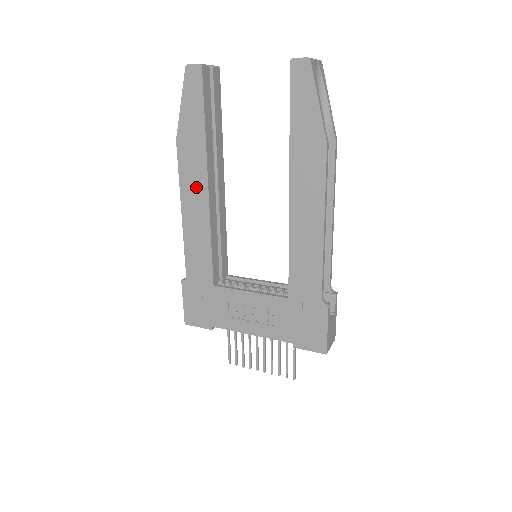
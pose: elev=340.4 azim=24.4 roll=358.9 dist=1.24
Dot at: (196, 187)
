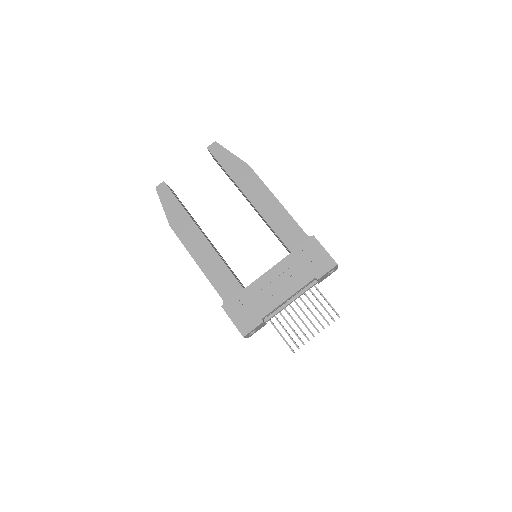
Dot at: (196, 240)
